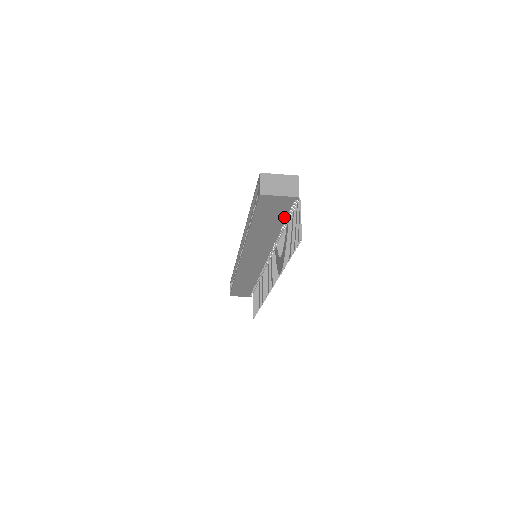
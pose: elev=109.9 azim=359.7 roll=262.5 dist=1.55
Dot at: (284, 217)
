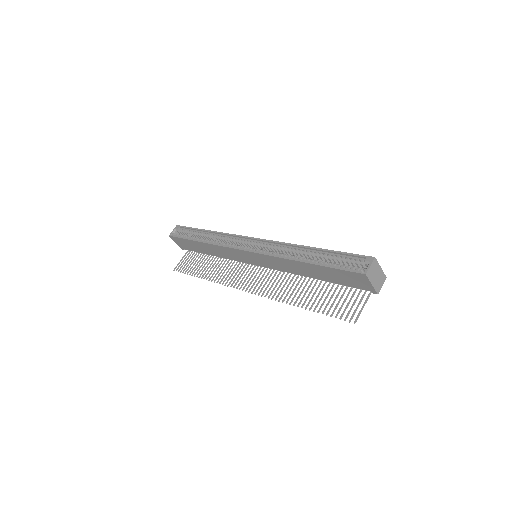
Dot at: (341, 283)
